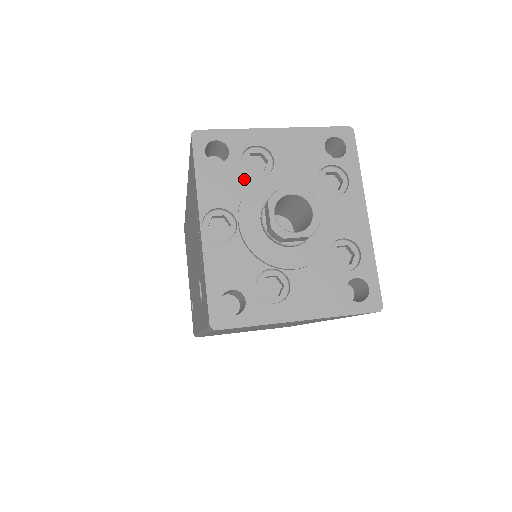
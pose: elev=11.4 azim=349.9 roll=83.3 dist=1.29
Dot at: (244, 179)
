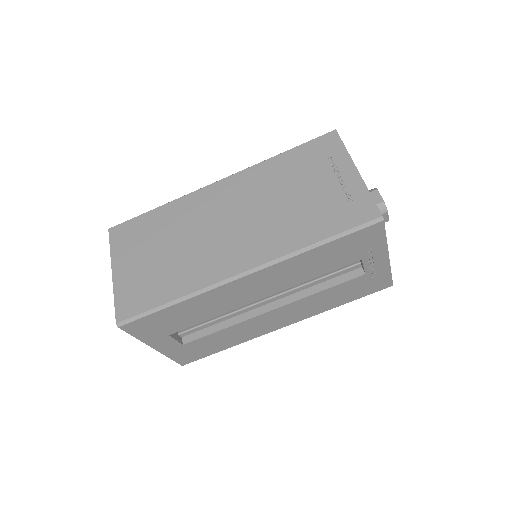
Dot at: occluded
